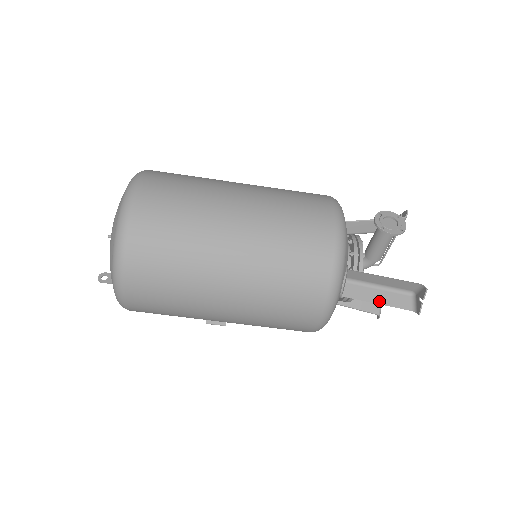
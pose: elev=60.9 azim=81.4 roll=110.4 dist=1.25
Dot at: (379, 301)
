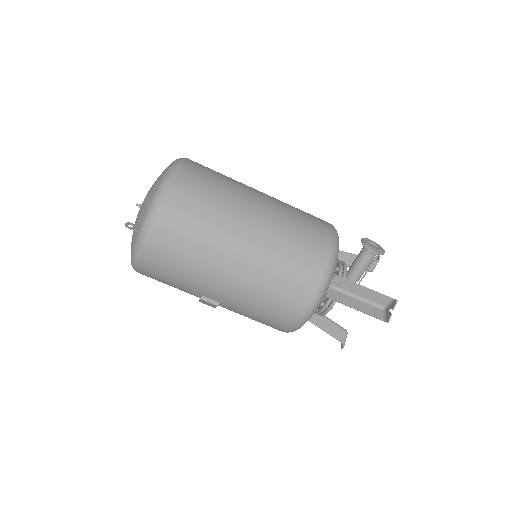
Dot at: (356, 307)
